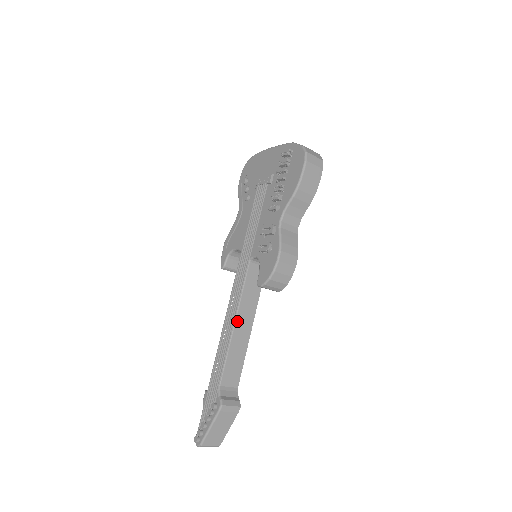
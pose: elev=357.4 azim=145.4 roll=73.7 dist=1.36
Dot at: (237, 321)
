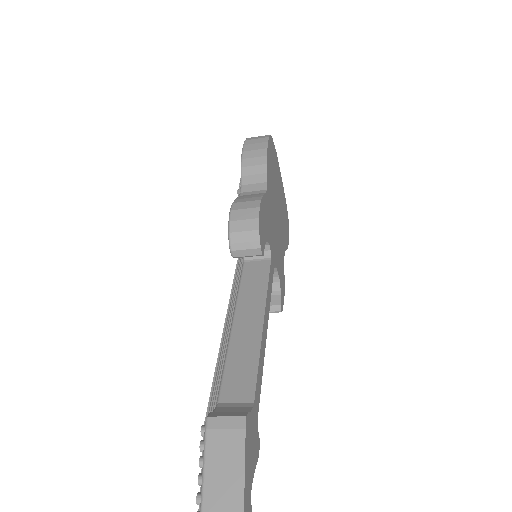
Dot at: (236, 319)
